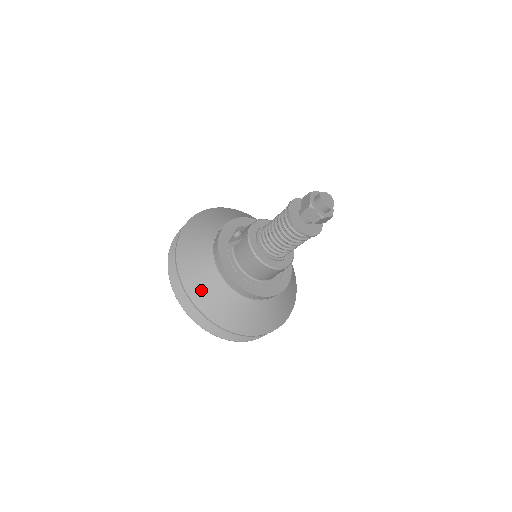
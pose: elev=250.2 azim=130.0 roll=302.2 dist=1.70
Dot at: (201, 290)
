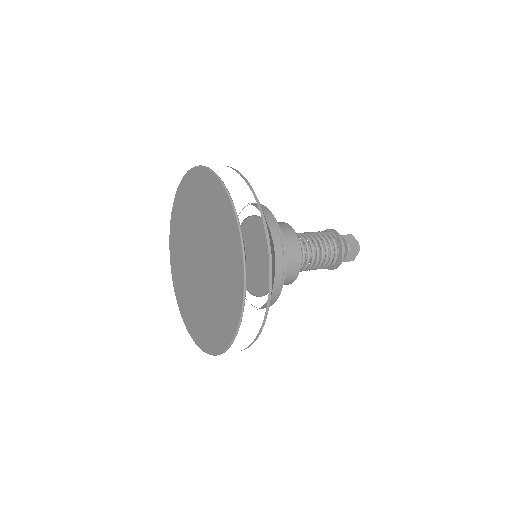
Dot at: occluded
